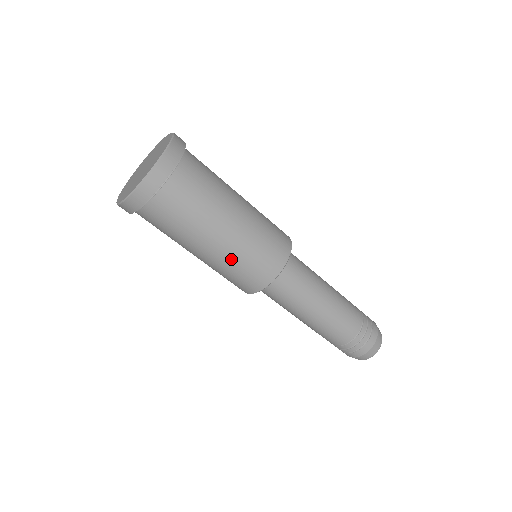
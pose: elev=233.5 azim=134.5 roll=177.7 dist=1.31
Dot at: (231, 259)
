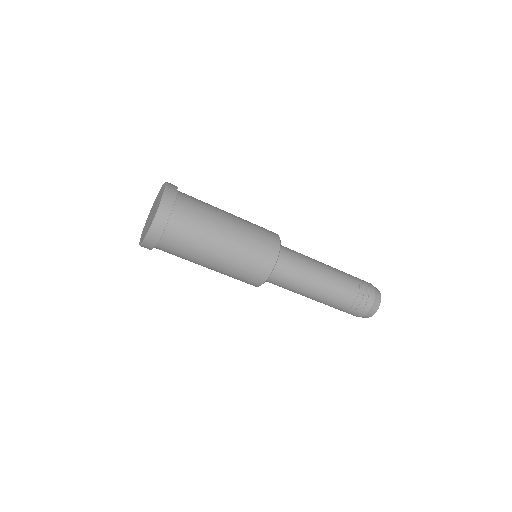
Dot at: (235, 262)
